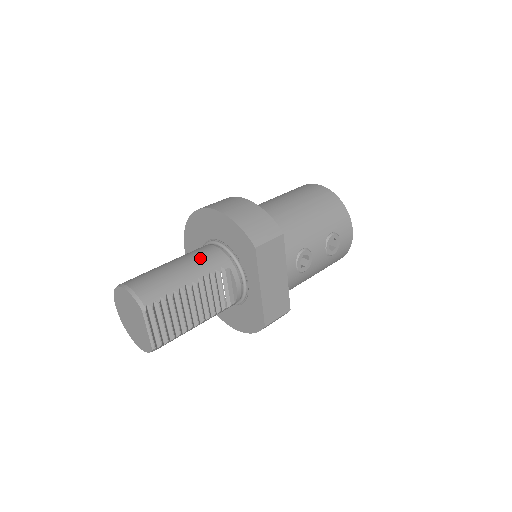
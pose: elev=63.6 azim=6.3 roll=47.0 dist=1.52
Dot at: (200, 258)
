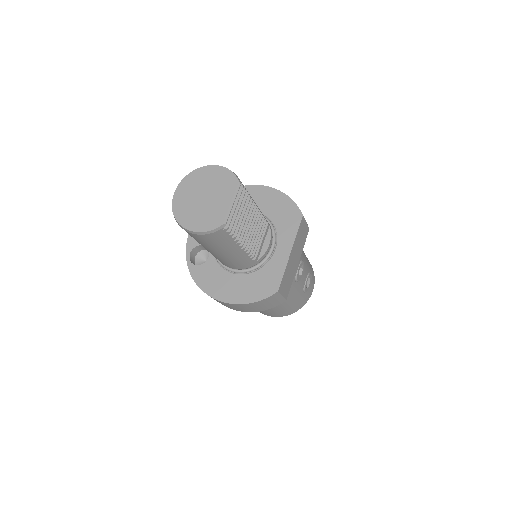
Dot at: occluded
